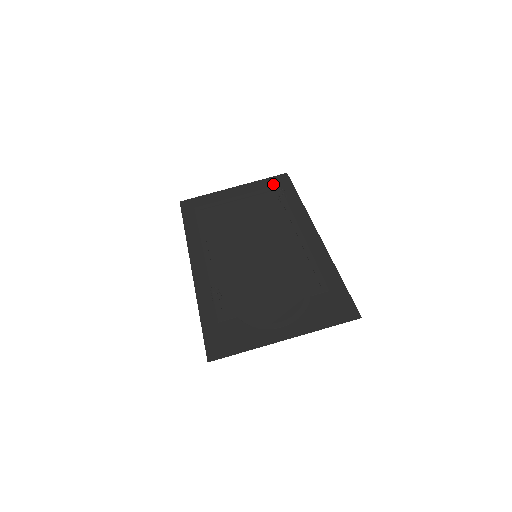
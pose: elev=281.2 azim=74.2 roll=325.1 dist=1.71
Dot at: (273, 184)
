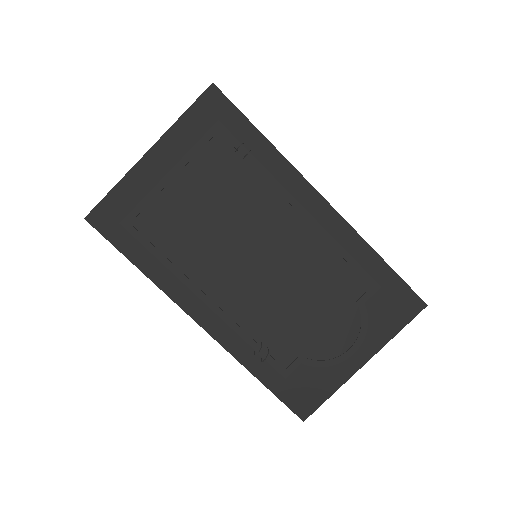
Dot at: (207, 121)
